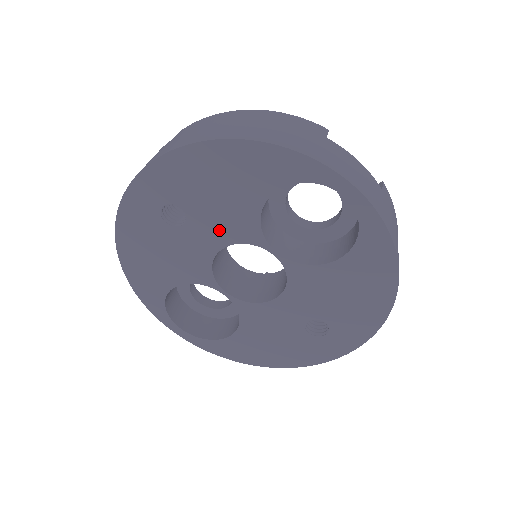
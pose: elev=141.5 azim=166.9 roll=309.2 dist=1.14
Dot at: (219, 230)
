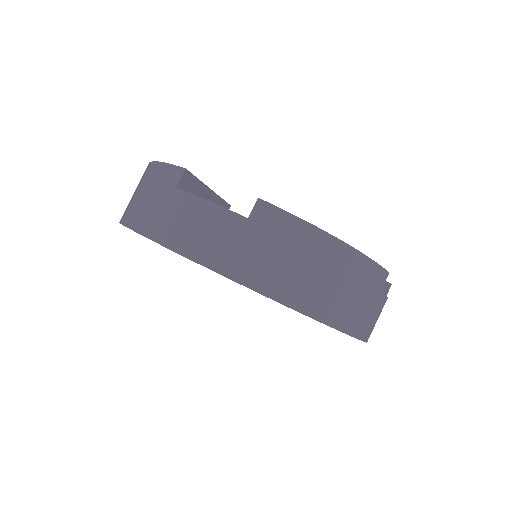
Dot at: occluded
